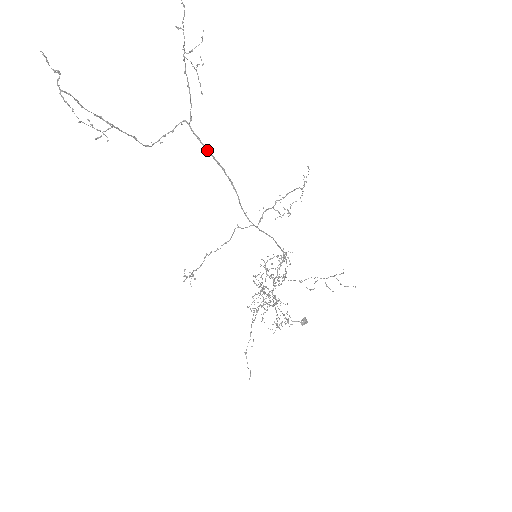
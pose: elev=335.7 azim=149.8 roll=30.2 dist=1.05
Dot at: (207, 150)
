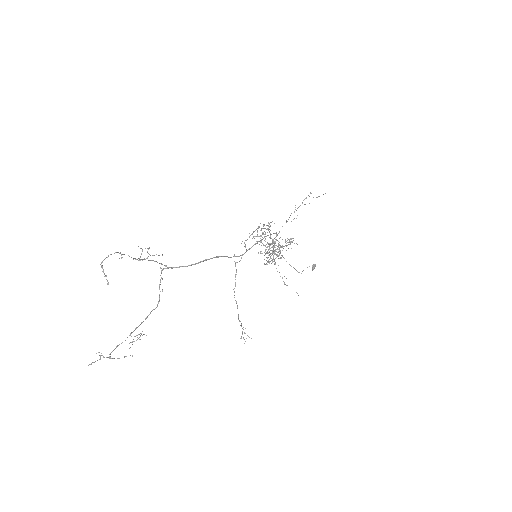
Dot at: occluded
